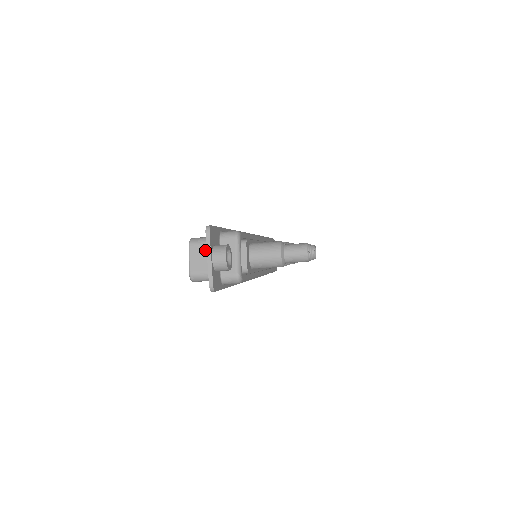
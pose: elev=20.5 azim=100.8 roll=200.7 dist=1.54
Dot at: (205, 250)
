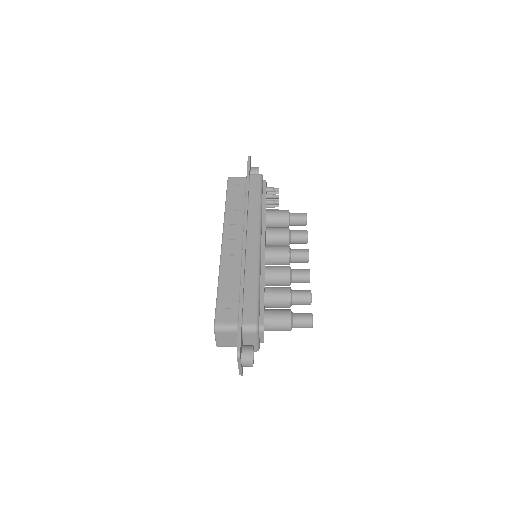
Dot at: (229, 336)
